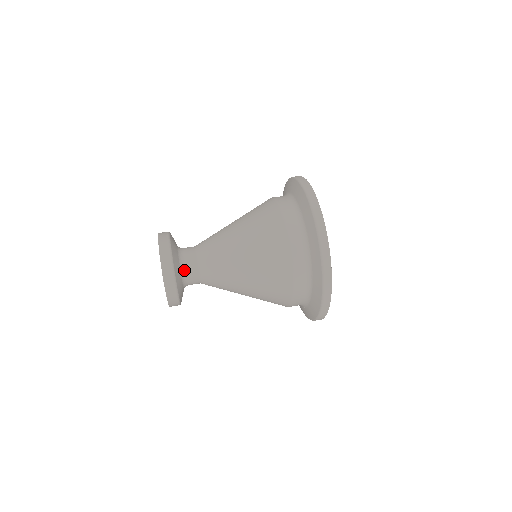
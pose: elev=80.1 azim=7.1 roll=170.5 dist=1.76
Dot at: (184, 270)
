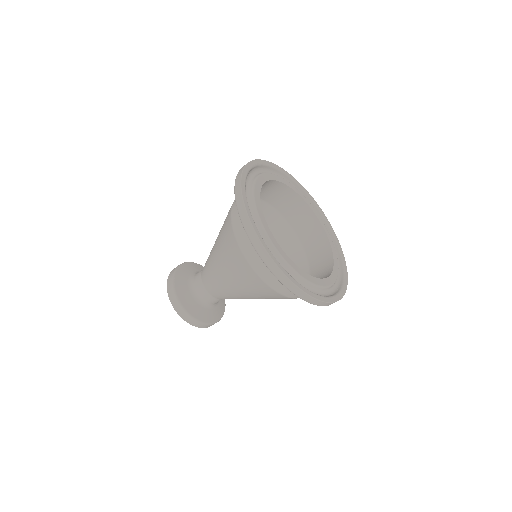
Dot at: (199, 298)
